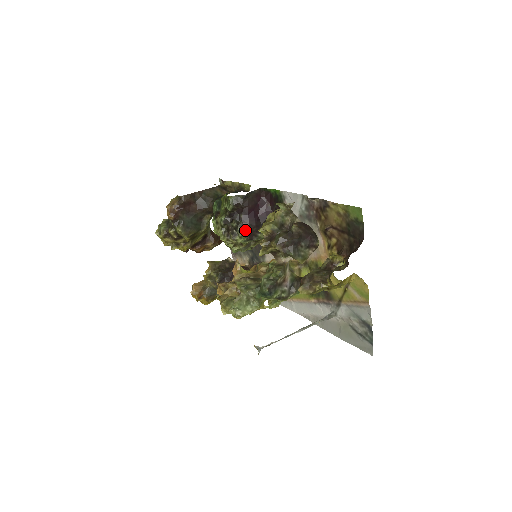
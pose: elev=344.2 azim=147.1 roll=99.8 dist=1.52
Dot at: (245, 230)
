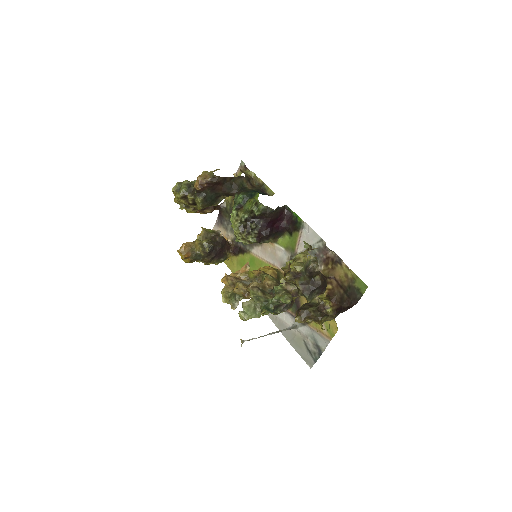
Dot at: (259, 234)
